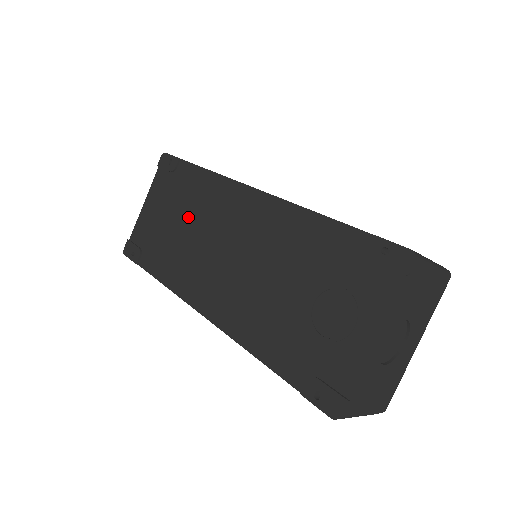
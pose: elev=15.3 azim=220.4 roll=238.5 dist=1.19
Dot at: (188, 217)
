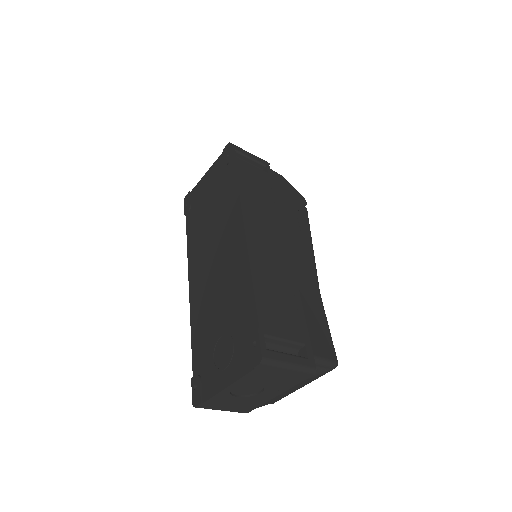
Dot at: (215, 210)
